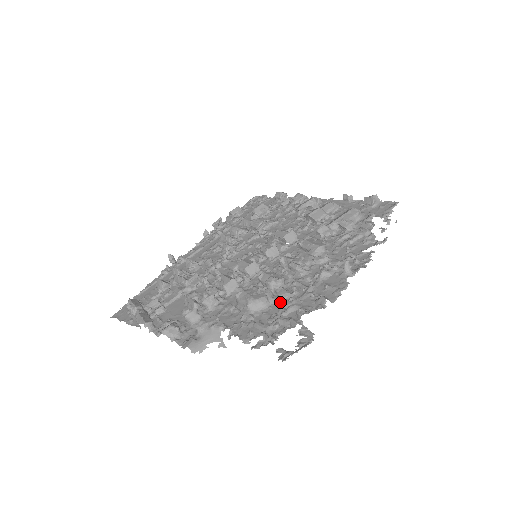
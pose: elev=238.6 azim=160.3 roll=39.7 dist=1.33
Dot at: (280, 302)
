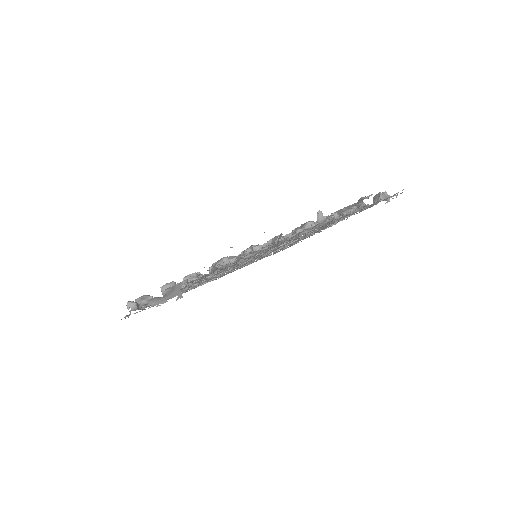
Dot at: occluded
